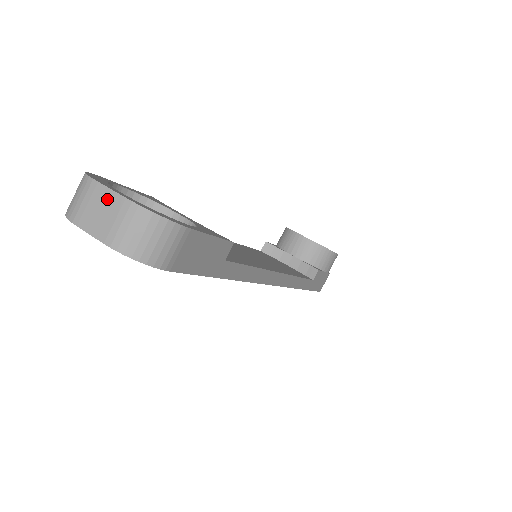
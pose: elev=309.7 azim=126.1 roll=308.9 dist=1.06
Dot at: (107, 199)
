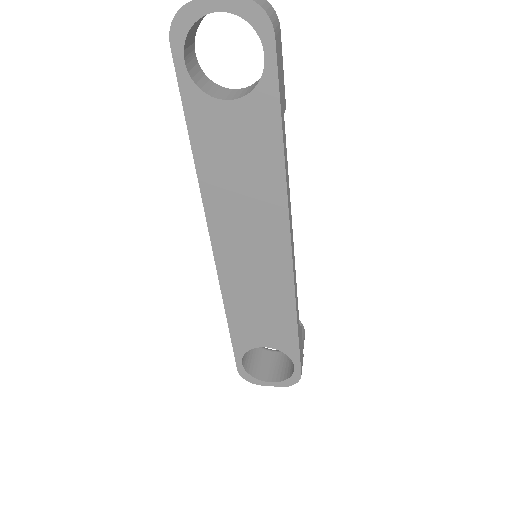
Dot at: out of frame
